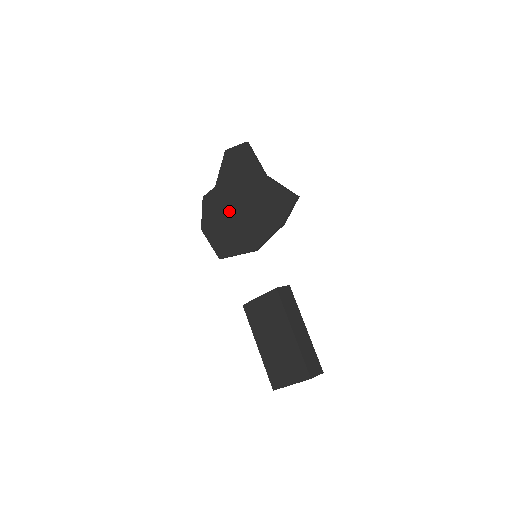
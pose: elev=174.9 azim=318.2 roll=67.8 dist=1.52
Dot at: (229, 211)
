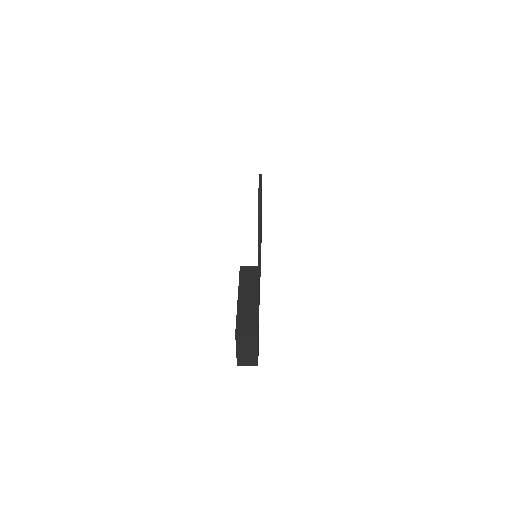
Dot at: occluded
